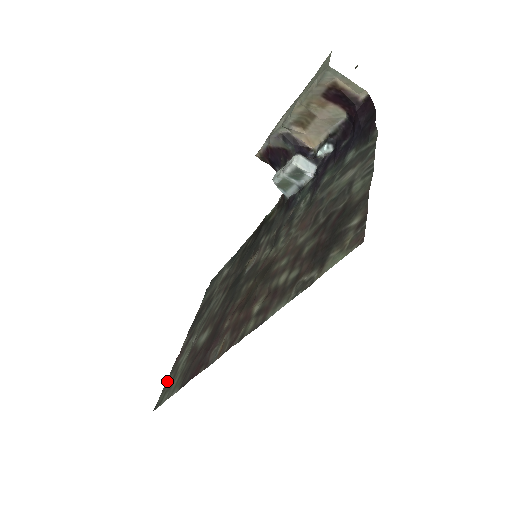
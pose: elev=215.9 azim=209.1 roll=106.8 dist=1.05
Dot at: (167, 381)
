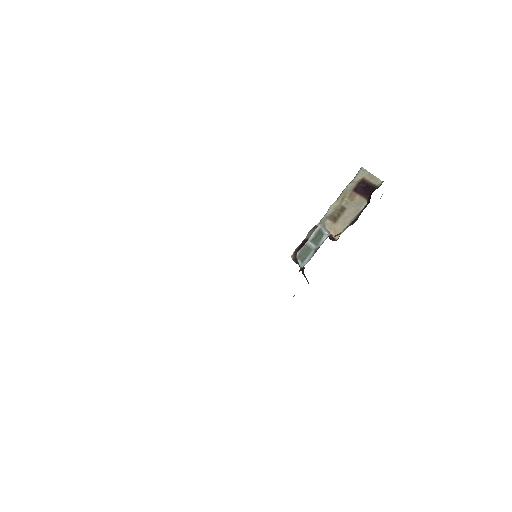
Dot at: occluded
